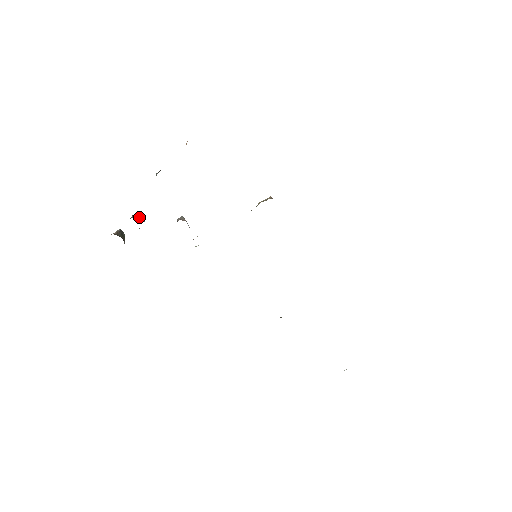
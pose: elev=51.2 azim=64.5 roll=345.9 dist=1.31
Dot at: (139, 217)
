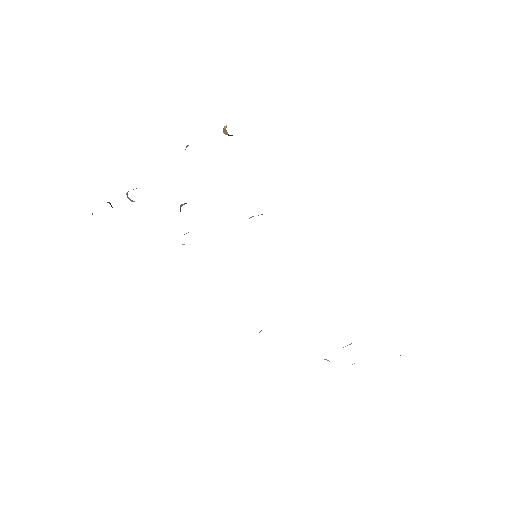
Dot at: occluded
